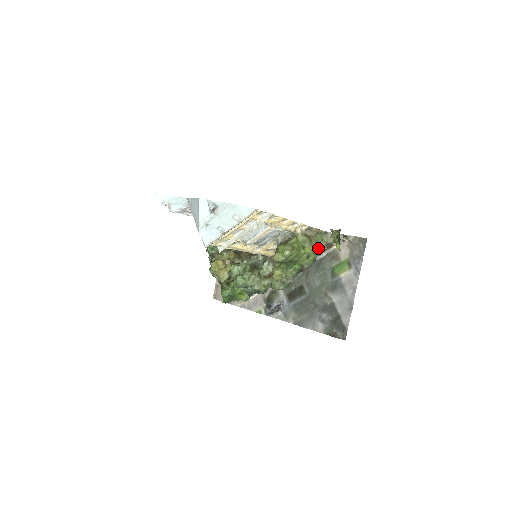
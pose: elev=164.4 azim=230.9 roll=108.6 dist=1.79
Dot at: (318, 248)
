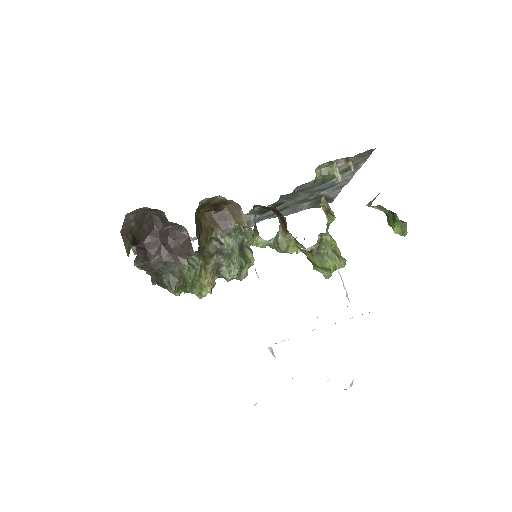
Dot at: (317, 189)
